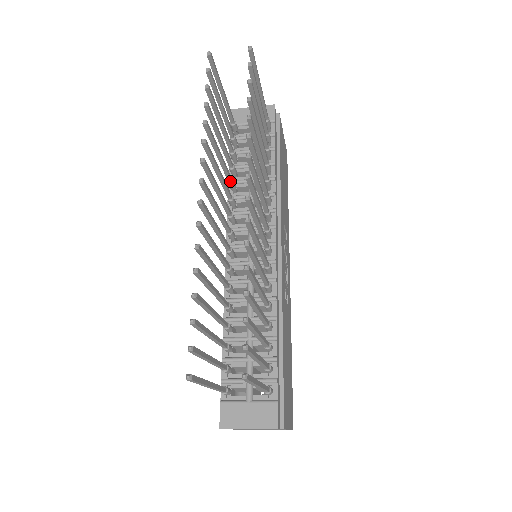
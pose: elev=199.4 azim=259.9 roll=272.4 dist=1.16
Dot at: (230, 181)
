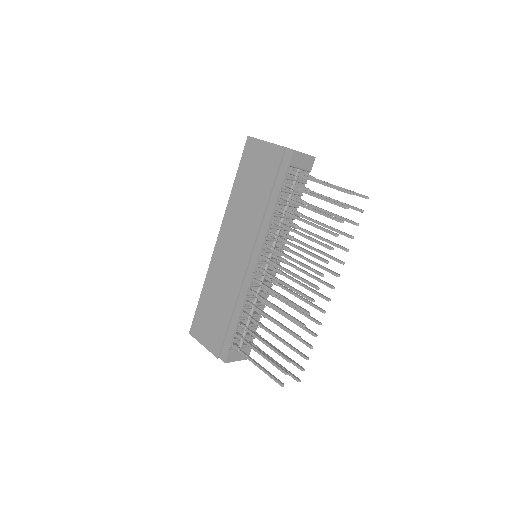
Dot at: (283, 227)
